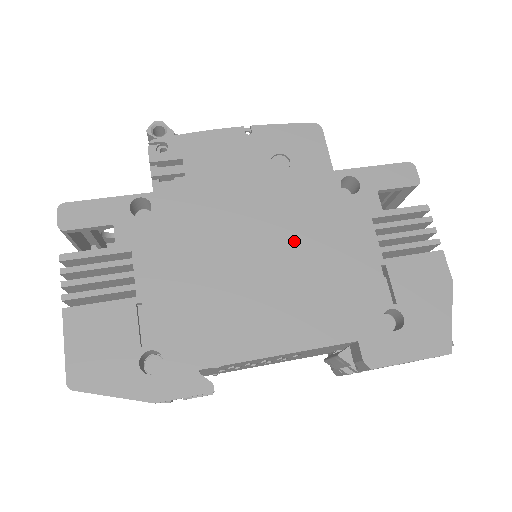
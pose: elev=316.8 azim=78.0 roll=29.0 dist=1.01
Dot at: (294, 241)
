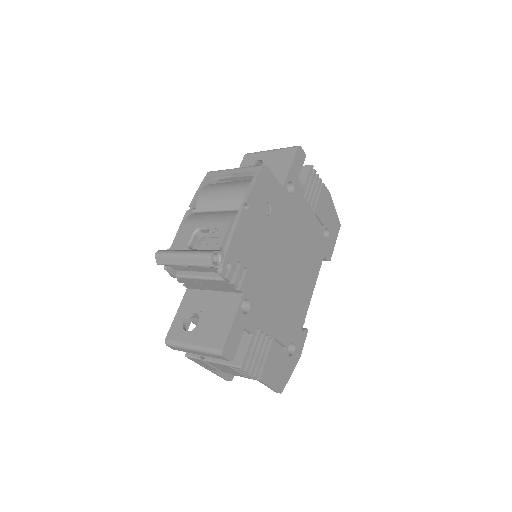
Dot at: (292, 243)
